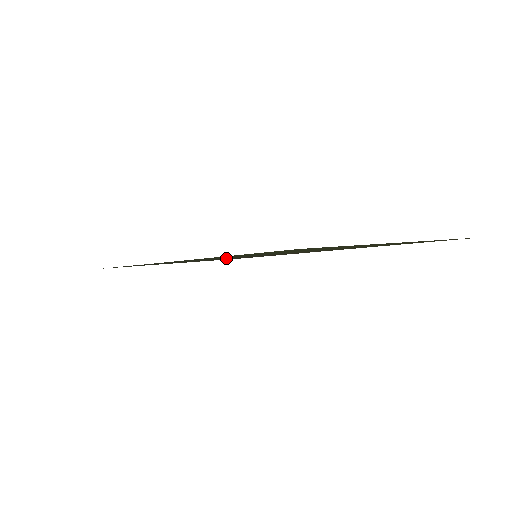
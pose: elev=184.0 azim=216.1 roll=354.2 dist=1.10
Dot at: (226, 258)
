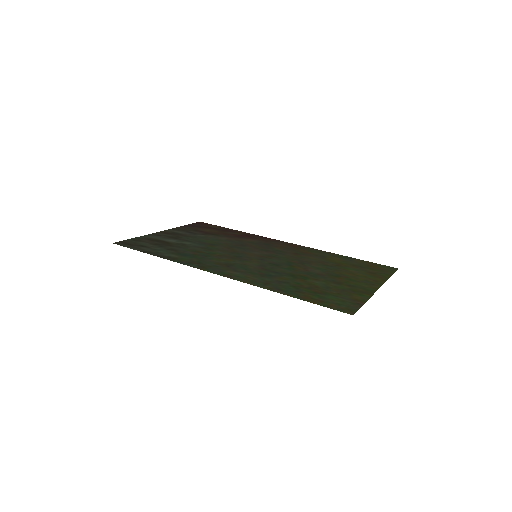
Dot at: (230, 252)
